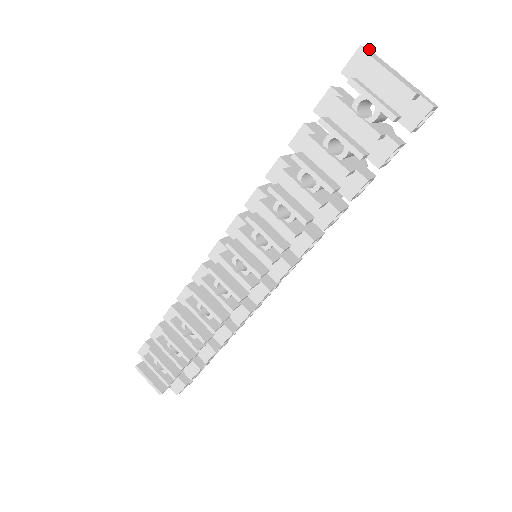
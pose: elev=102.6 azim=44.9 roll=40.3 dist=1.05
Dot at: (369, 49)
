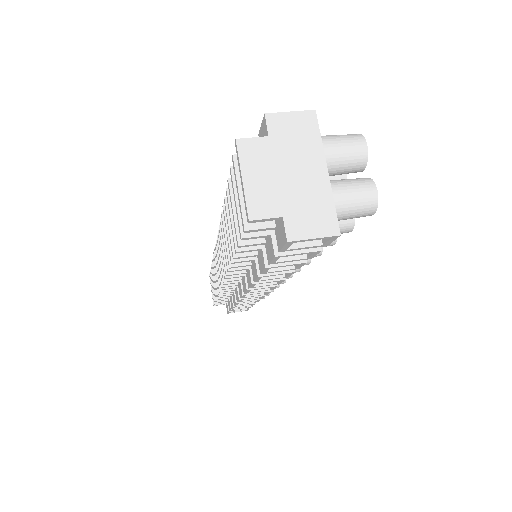
Dot at: (311, 110)
